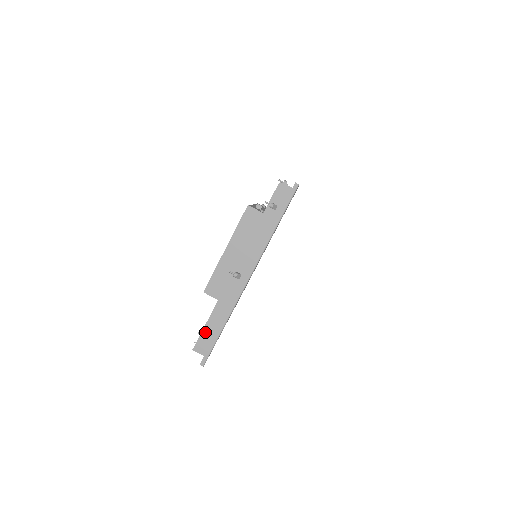
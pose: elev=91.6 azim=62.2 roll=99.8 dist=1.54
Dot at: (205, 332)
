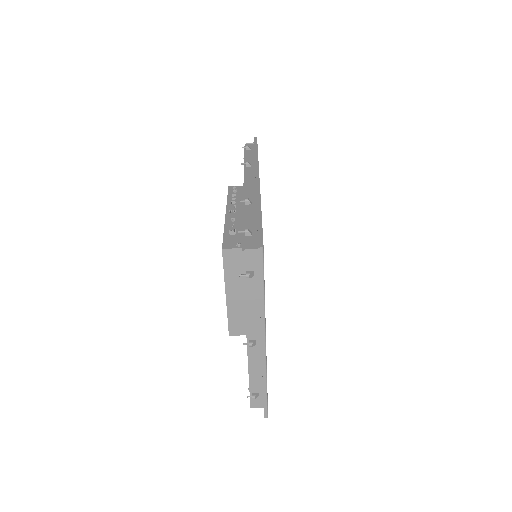
Dot at: (253, 392)
